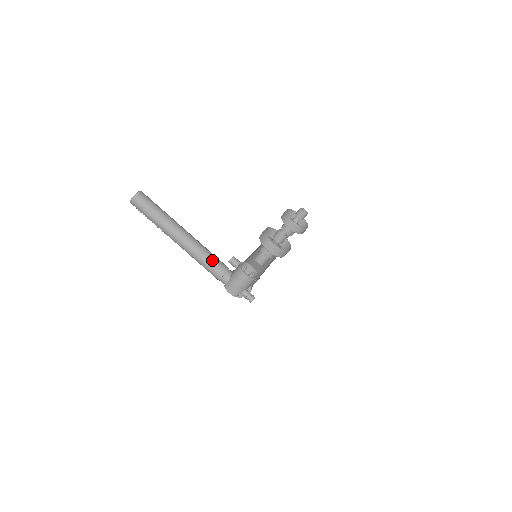
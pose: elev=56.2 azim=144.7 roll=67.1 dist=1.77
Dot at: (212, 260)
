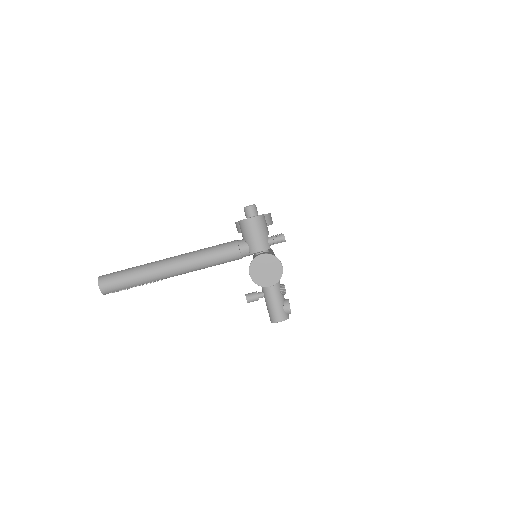
Dot at: (216, 248)
